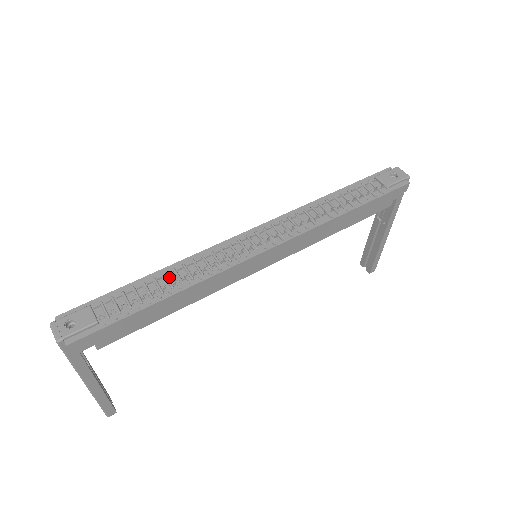
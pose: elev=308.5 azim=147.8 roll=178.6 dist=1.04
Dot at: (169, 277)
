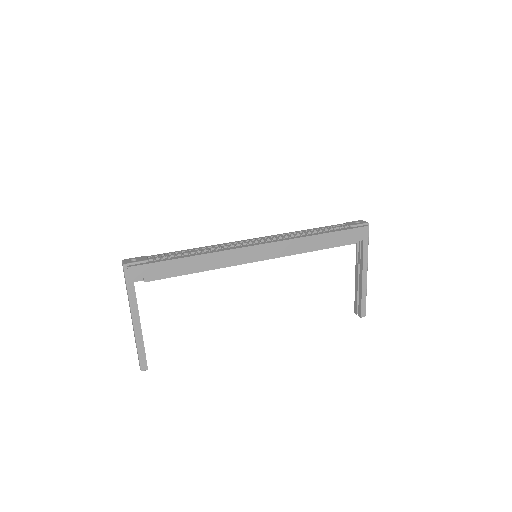
Dot at: (196, 251)
